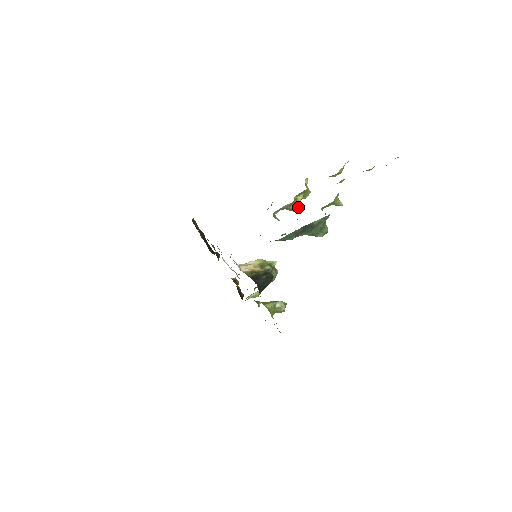
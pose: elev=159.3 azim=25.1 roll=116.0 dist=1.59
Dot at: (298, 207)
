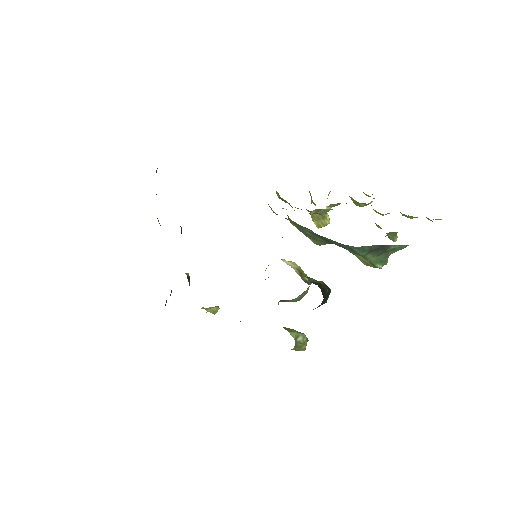
Dot at: (327, 219)
